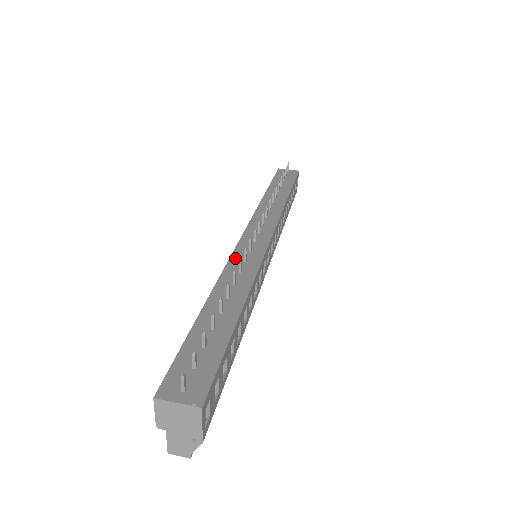
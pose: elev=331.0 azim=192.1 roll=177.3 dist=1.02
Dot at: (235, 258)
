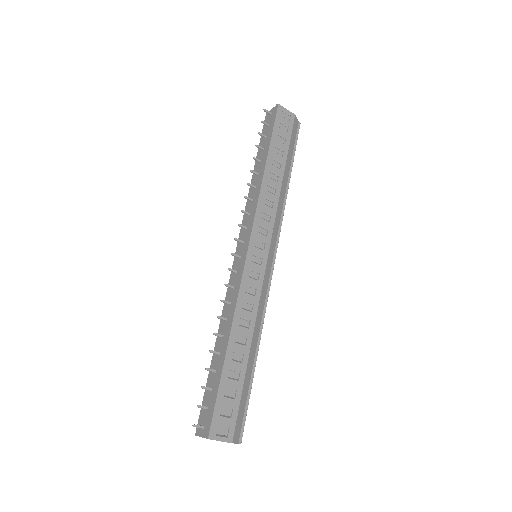
Dot at: occluded
